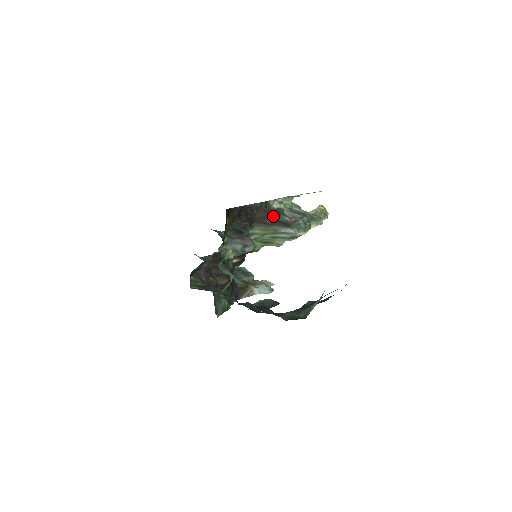
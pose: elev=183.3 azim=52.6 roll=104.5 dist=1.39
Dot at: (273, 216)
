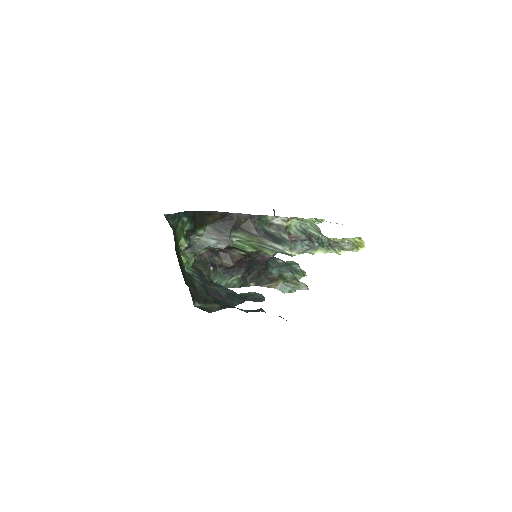
Dot at: (270, 229)
